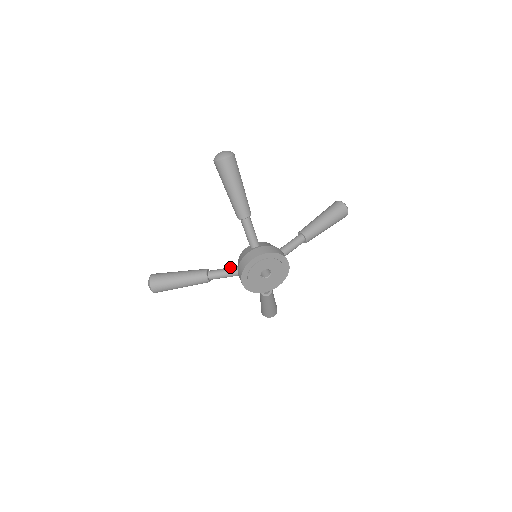
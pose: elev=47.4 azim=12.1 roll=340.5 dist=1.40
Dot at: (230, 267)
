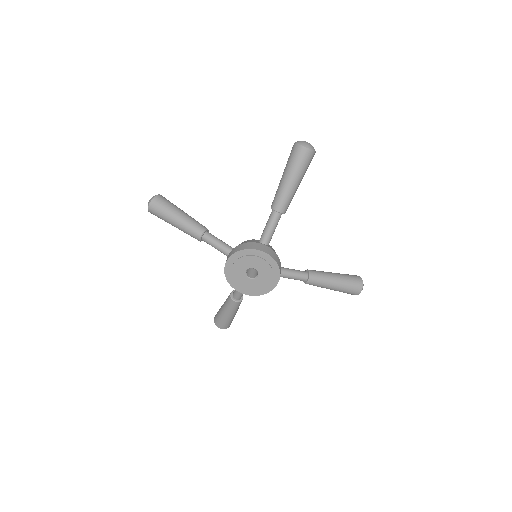
Dot at: occluded
